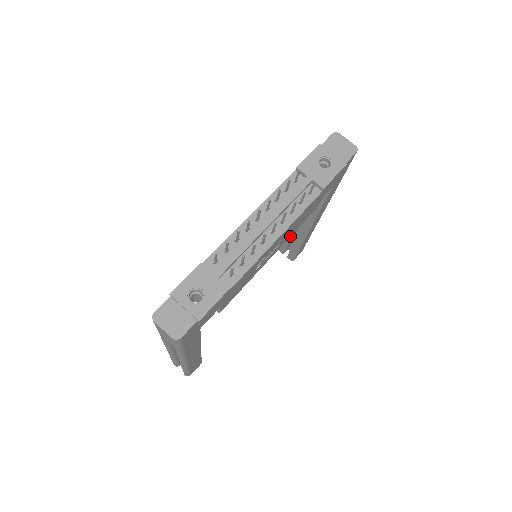
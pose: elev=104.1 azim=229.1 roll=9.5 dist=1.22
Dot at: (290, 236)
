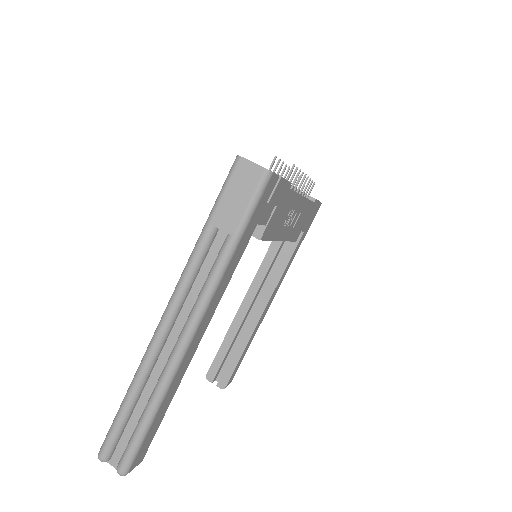
Dot at: (288, 240)
